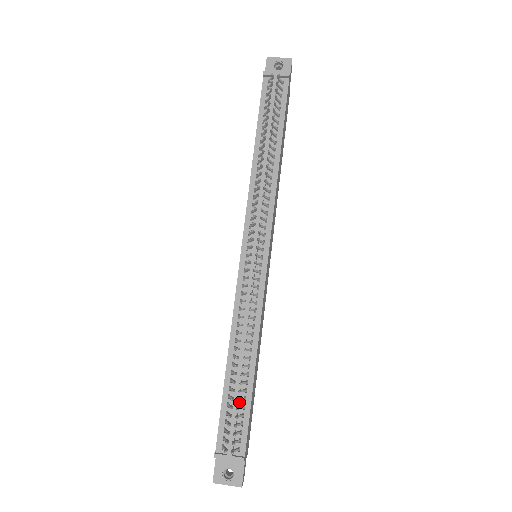
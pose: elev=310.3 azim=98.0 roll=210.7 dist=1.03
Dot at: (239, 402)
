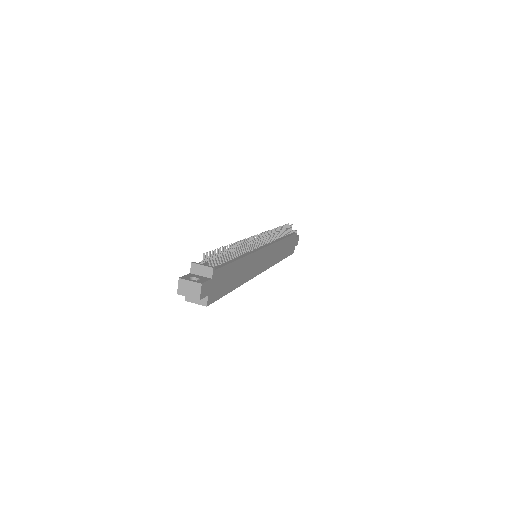
Dot at: (222, 261)
